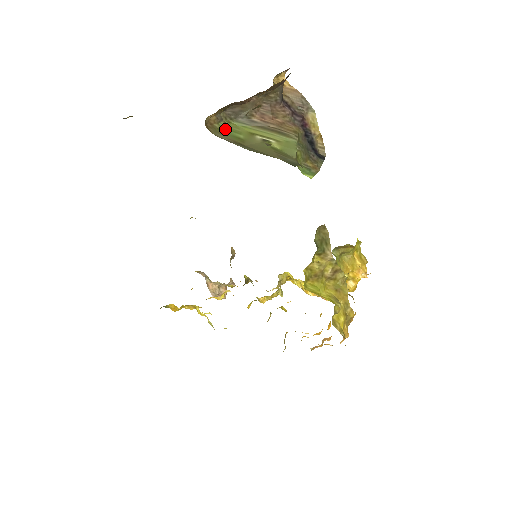
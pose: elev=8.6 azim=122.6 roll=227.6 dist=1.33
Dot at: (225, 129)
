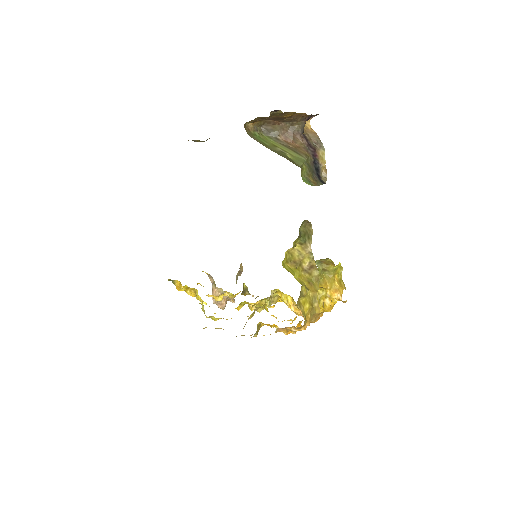
Dot at: (257, 136)
